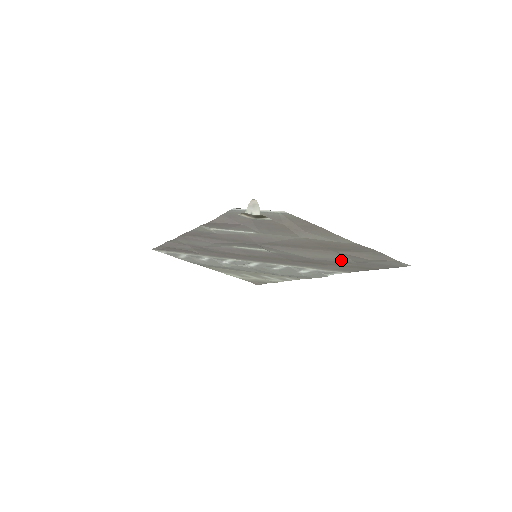
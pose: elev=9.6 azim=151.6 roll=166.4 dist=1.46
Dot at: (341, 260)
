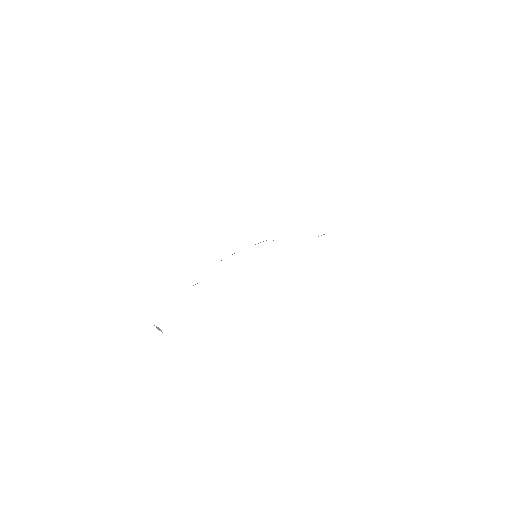
Dot at: occluded
